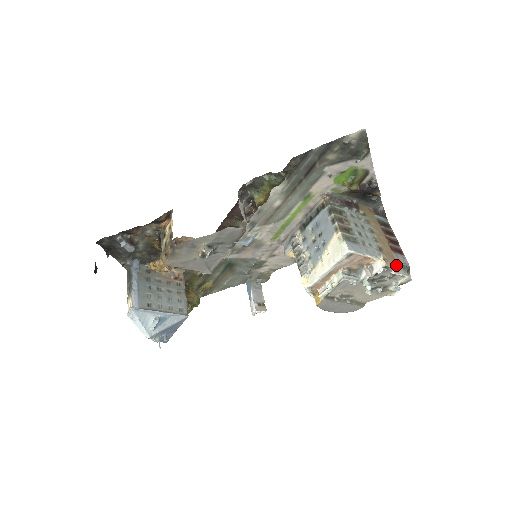
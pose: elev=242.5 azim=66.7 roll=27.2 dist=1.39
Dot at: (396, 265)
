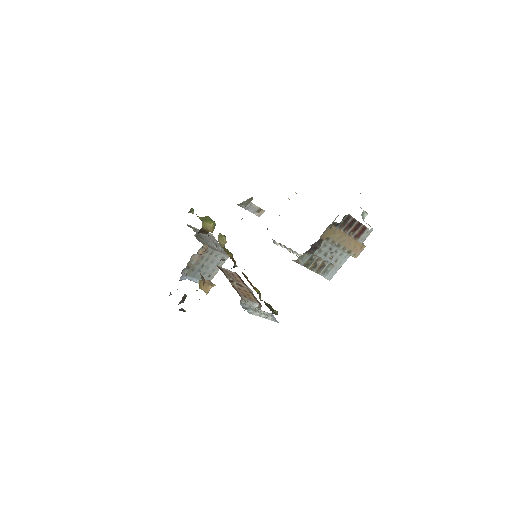
Dot at: (363, 248)
